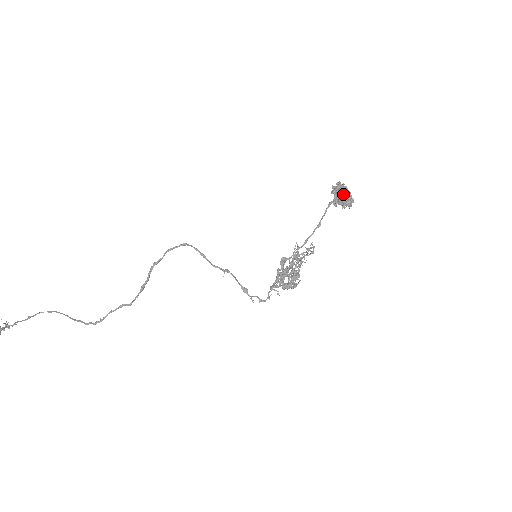
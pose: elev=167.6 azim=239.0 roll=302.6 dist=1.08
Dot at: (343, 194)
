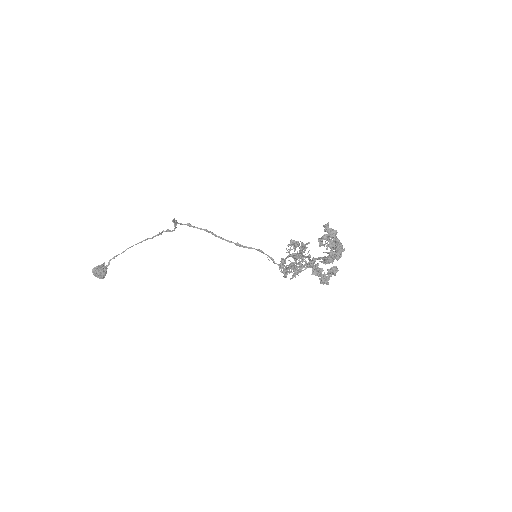
Dot at: (321, 277)
